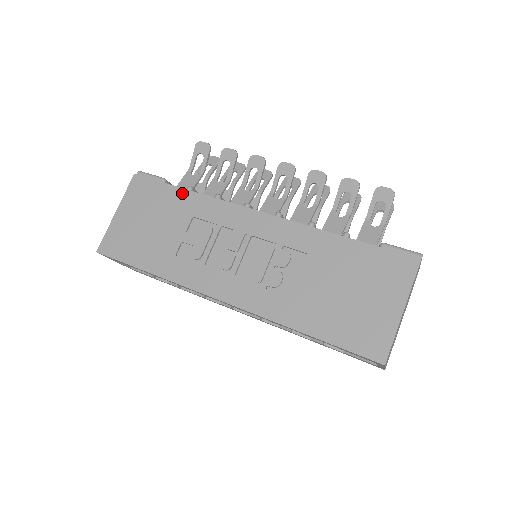
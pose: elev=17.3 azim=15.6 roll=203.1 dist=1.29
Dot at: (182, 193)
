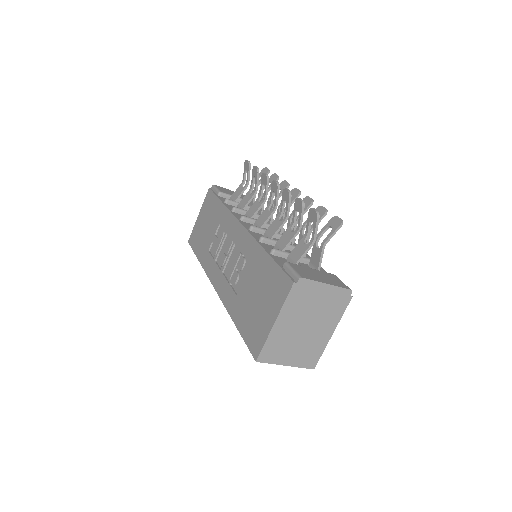
Dot at: (220, 205)
